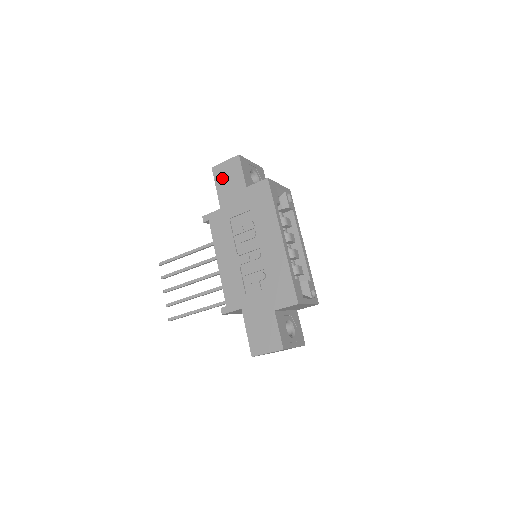
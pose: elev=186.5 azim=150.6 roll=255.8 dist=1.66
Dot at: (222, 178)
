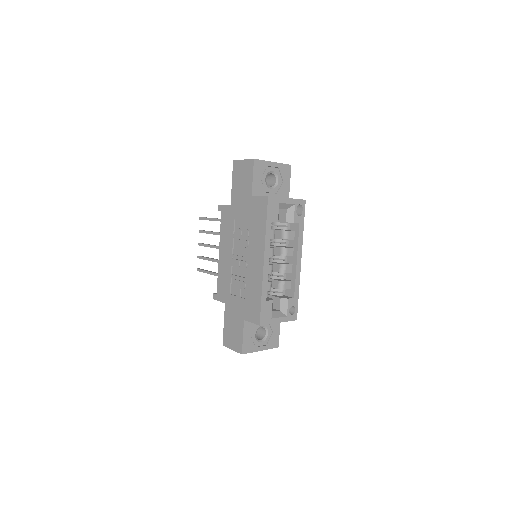
Dot at: (238, 176)
